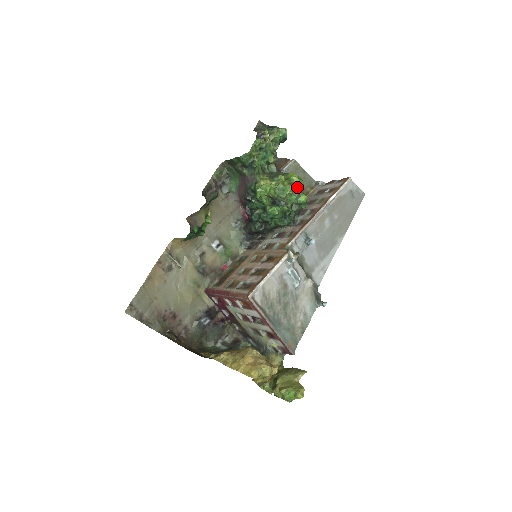
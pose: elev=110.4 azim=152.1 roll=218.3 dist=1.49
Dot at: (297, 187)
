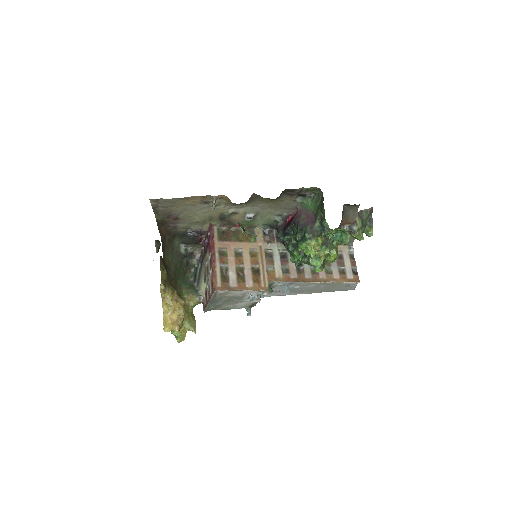
Dot at: (327, 261)
